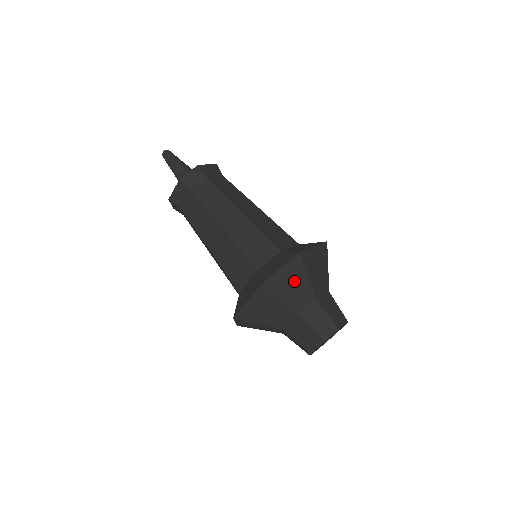
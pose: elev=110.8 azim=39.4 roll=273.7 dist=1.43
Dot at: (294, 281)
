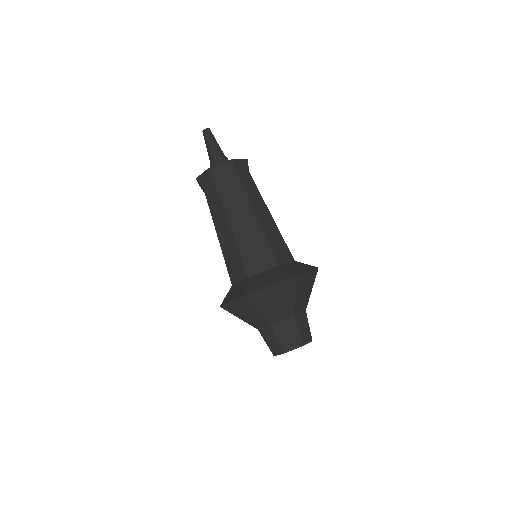
Dot at: (306, 287)
